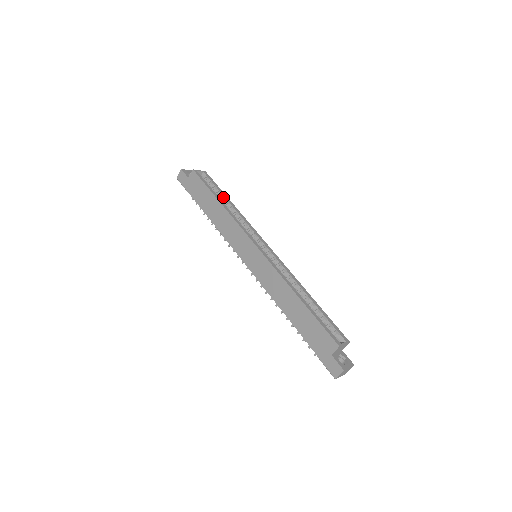
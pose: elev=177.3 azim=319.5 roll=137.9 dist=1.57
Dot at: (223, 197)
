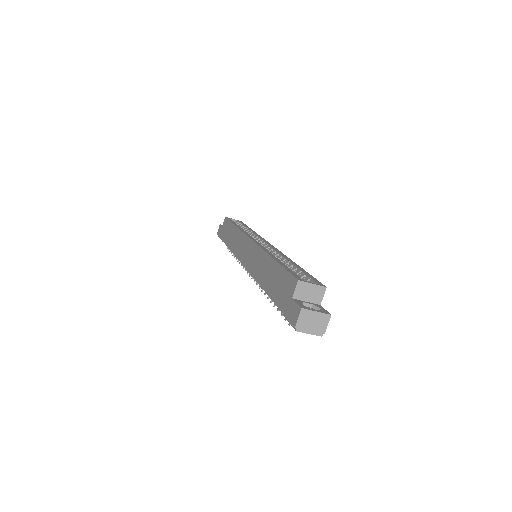
Dot at: (245, 228)
